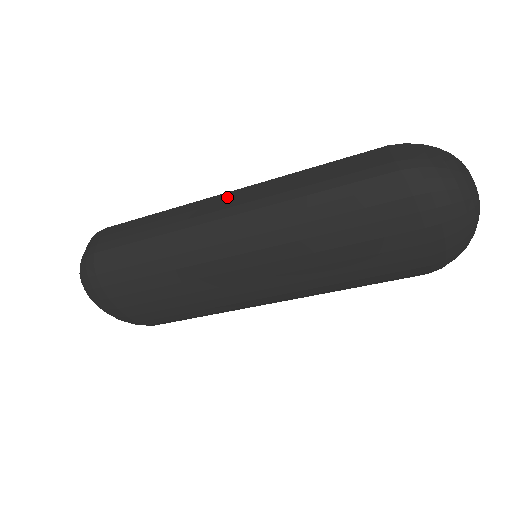
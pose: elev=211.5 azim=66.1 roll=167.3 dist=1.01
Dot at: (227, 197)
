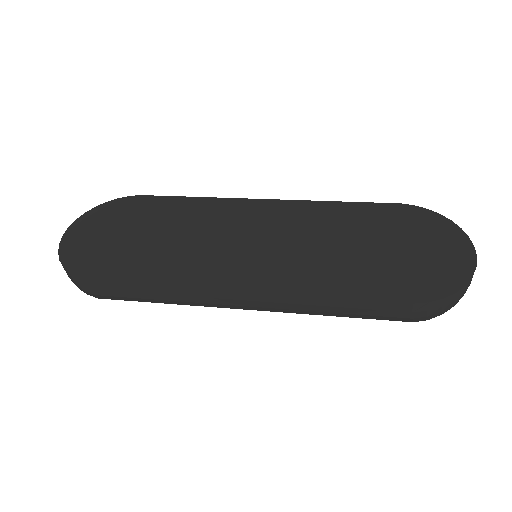
Dot at: (241, 297)
